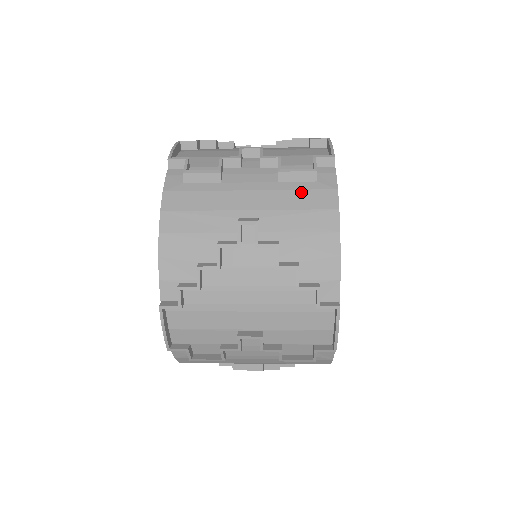
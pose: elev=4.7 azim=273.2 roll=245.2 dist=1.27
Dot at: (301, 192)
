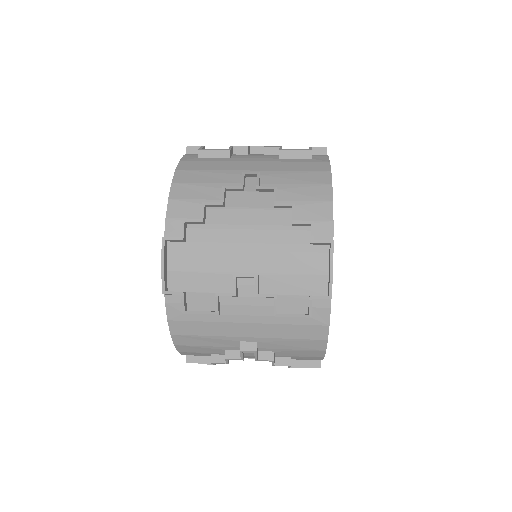
Dot at: (298, 163)
